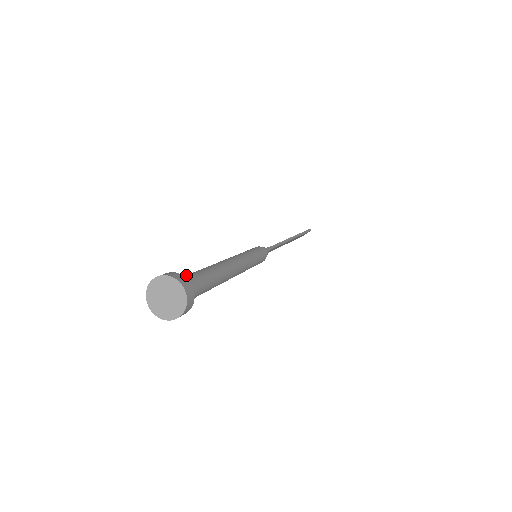
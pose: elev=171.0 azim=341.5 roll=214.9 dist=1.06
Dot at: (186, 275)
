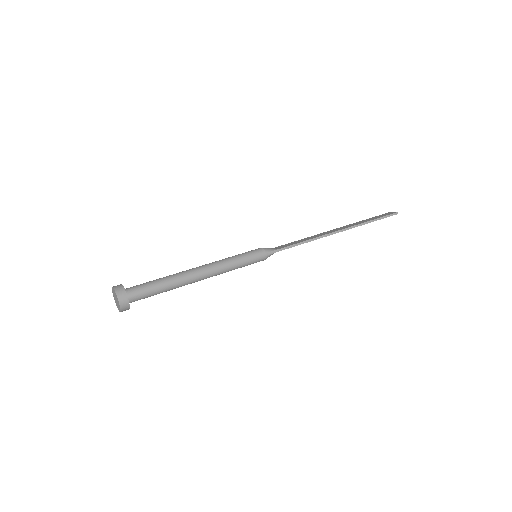
Dot at: (143, 284)
